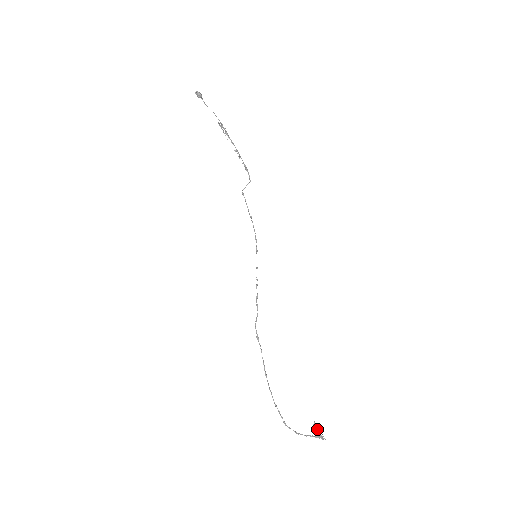
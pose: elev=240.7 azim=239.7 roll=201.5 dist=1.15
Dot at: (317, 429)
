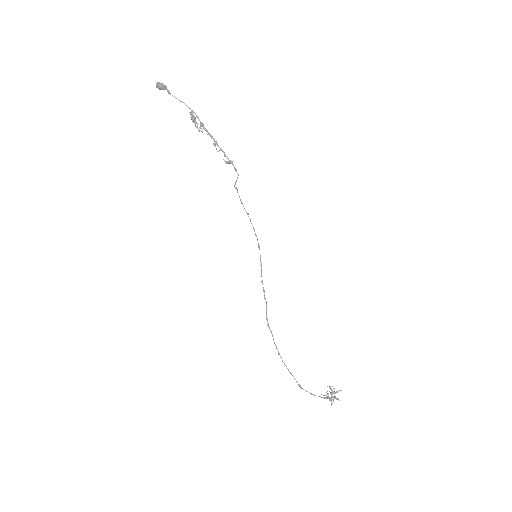
Dot at: occluded
